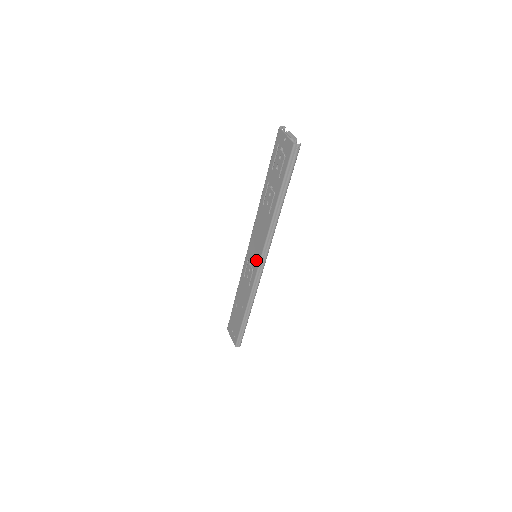
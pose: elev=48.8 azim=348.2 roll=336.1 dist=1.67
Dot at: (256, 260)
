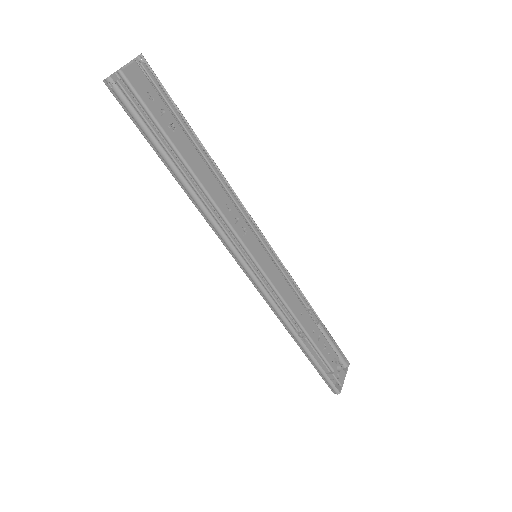
Dot at: occluded
